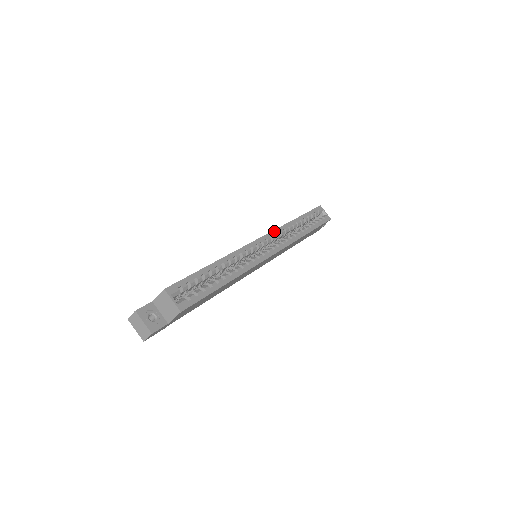
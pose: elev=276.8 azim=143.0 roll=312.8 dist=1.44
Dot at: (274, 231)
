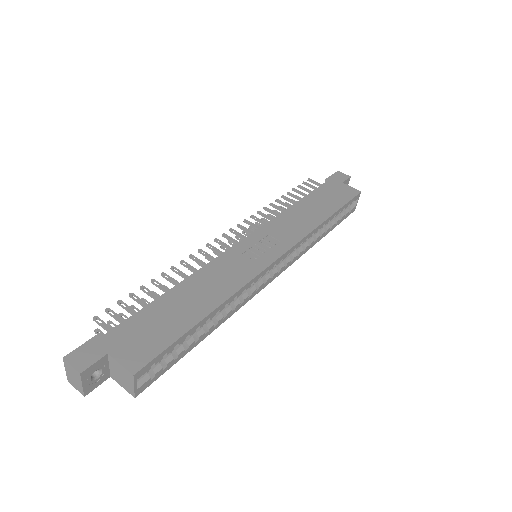
Dot at: (297, 244)
